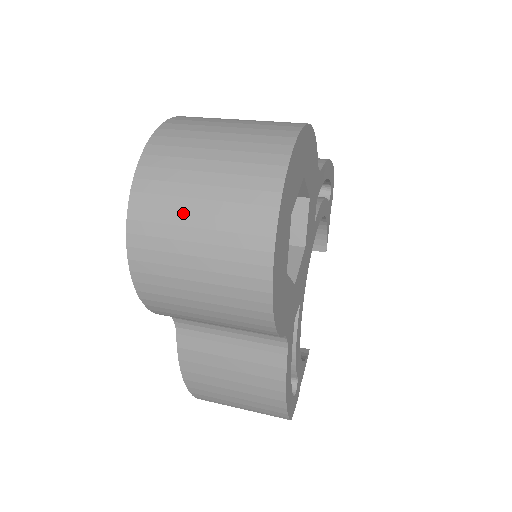
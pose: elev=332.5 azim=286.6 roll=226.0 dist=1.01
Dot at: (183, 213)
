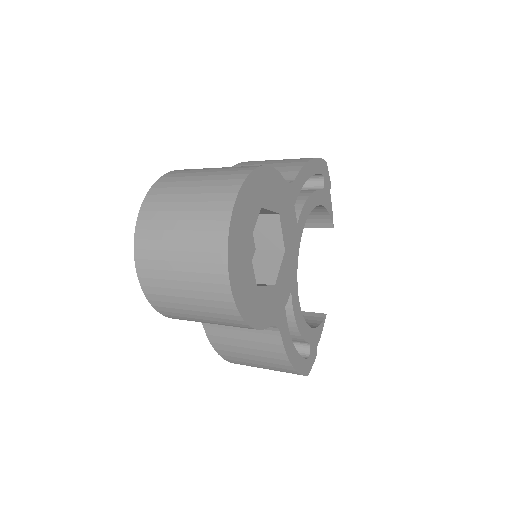
Dot at: (168, 262)
